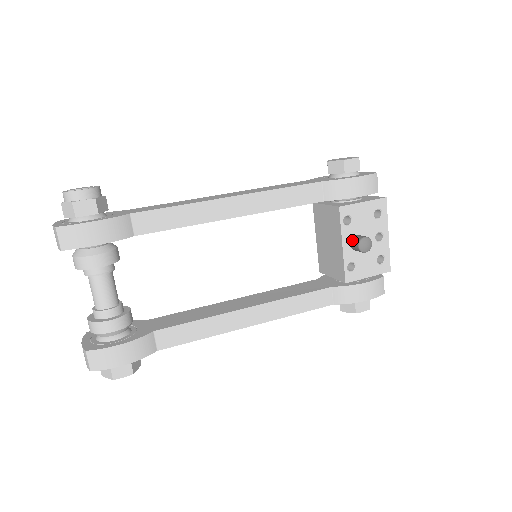
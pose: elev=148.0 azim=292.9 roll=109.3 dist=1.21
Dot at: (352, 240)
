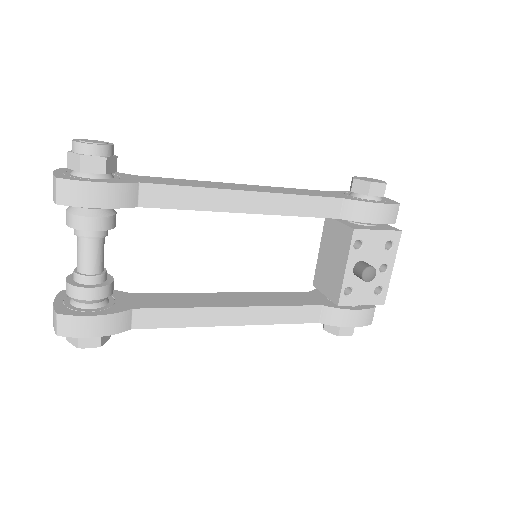
Dot at: (357, 265)
